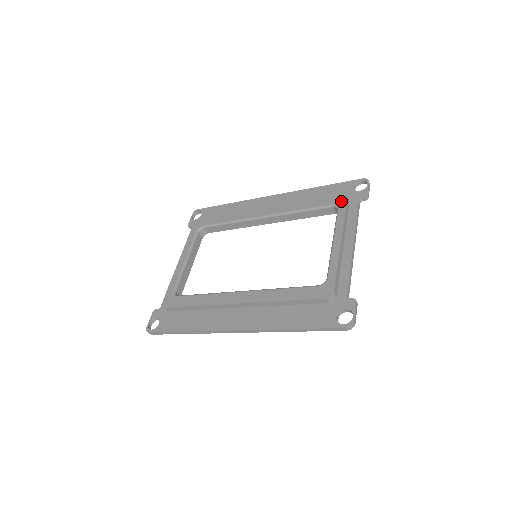
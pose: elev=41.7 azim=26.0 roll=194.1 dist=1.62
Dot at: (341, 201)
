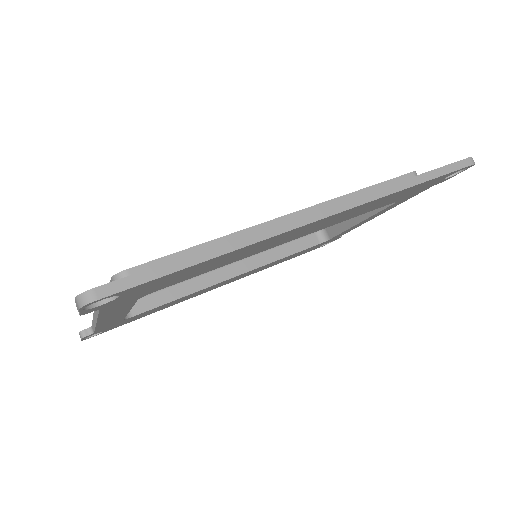
Dot at: occluded
